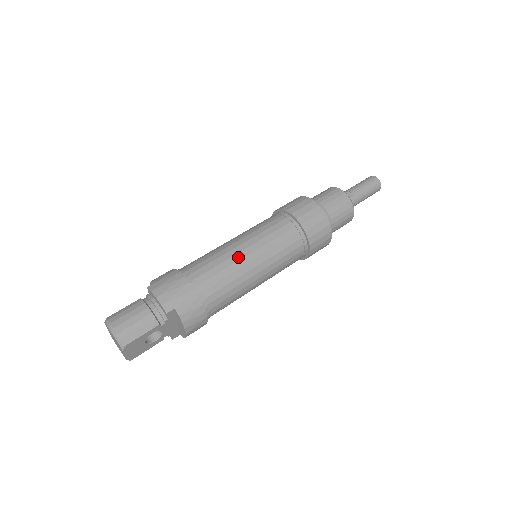
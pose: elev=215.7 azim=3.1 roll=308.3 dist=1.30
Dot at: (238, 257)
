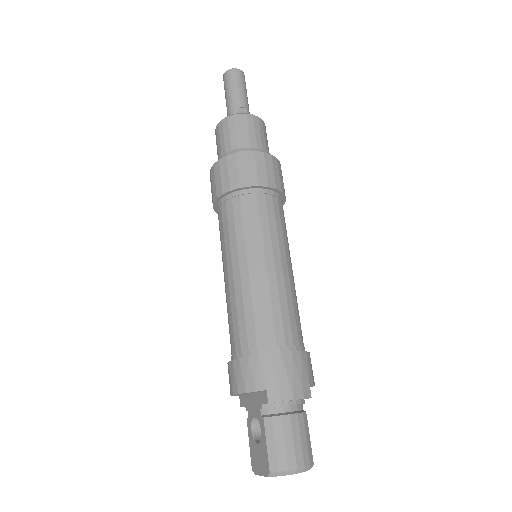
Dot at: (280, 279)
